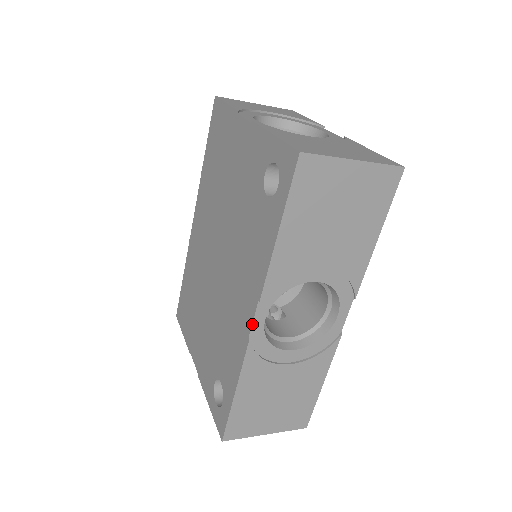
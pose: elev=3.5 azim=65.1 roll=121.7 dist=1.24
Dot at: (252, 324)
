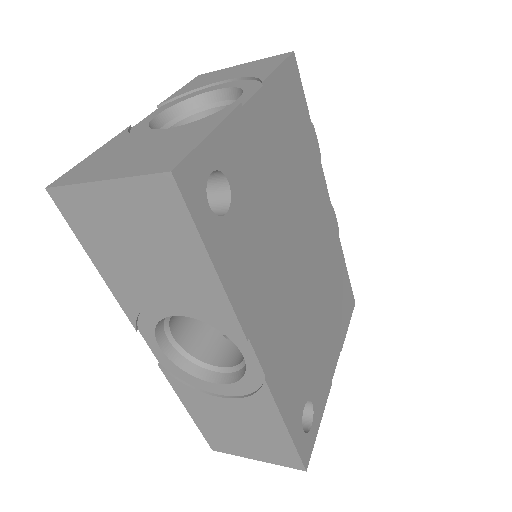
Dot at: (152, 351)
